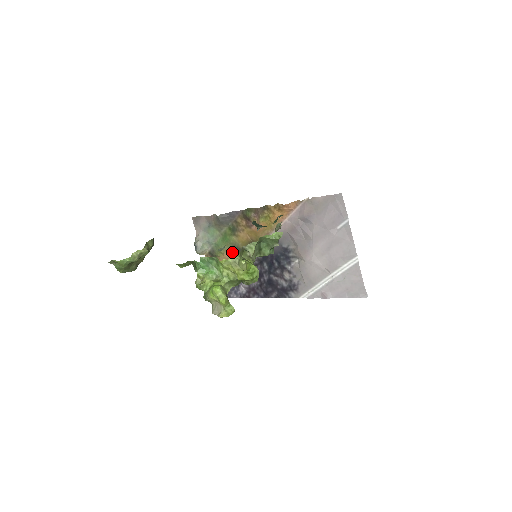
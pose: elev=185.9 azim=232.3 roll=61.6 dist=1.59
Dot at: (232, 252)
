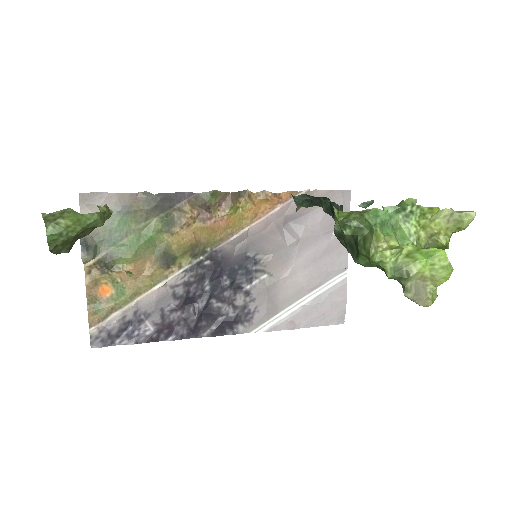
Dot at: (151, 261)
